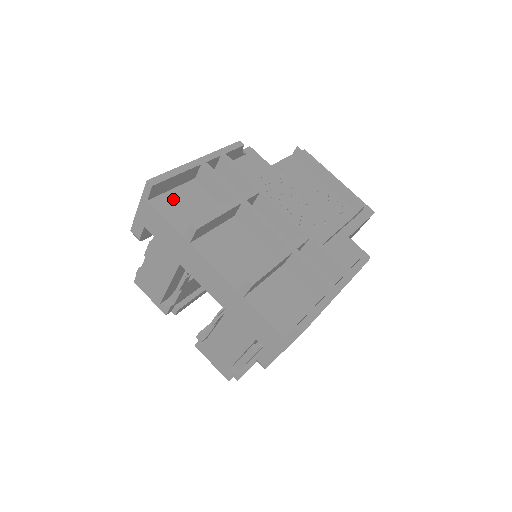
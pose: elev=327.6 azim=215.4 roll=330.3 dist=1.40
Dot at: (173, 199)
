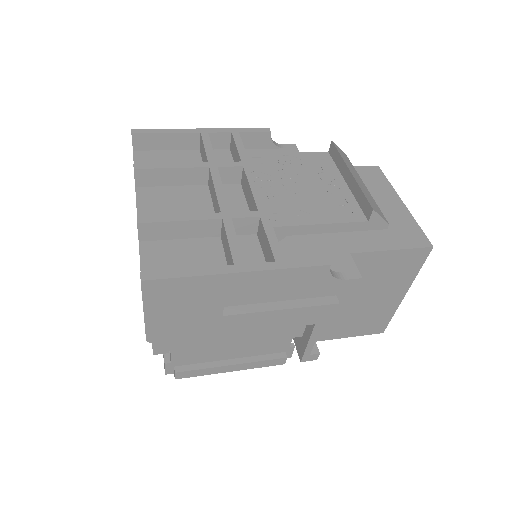
Dot at: (158, 156)
